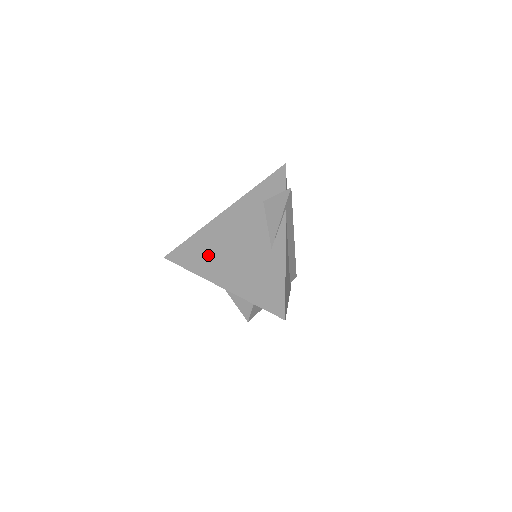
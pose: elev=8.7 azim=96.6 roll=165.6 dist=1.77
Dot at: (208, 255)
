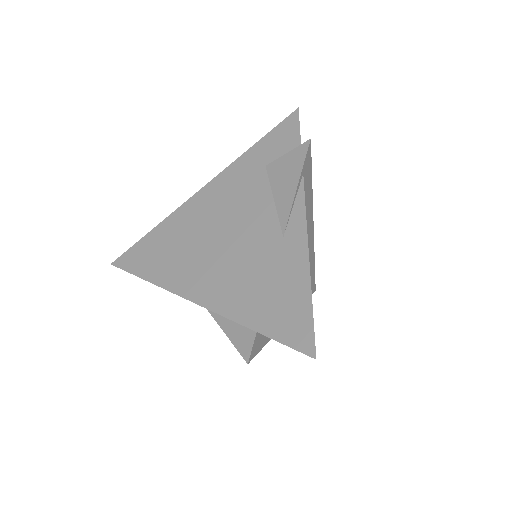
Dot at: (179, 255)
